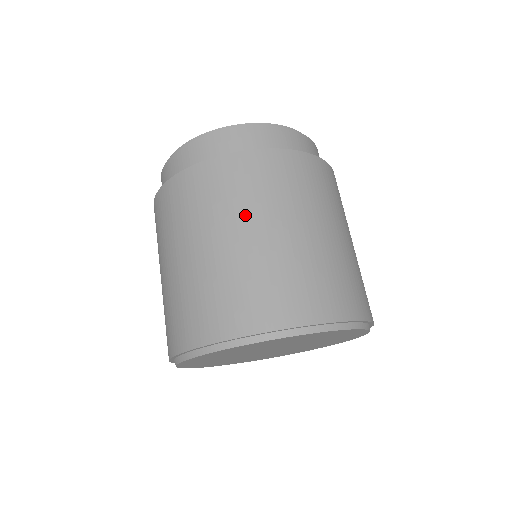
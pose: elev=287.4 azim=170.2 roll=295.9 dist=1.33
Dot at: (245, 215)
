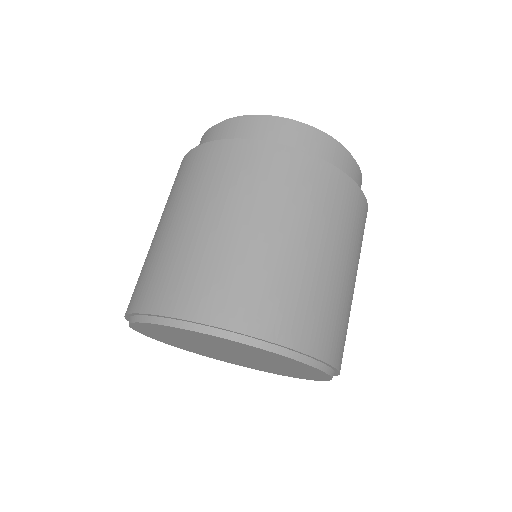
Dot at: (338, 239)
